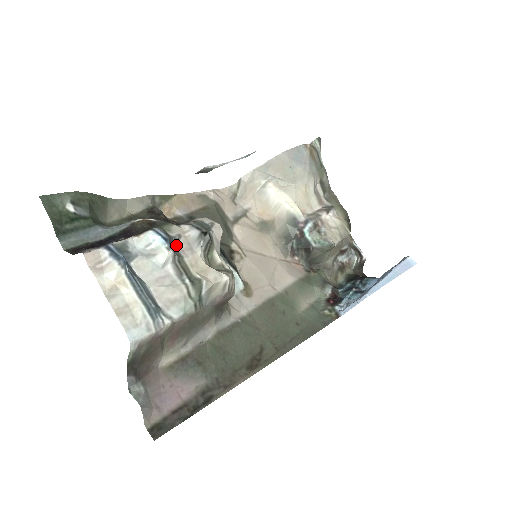
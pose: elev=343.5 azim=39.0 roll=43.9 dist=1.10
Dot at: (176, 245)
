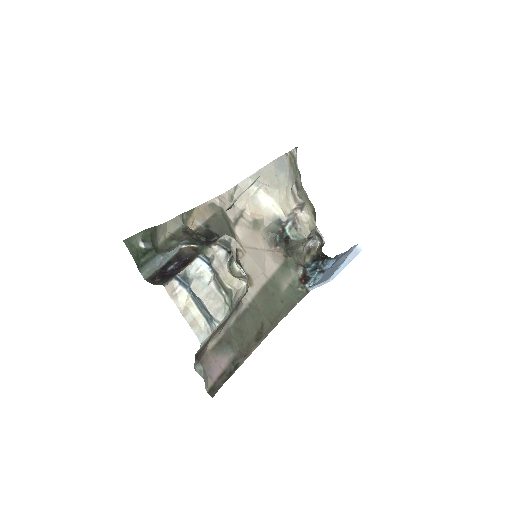
Dot at: (213, 265)
